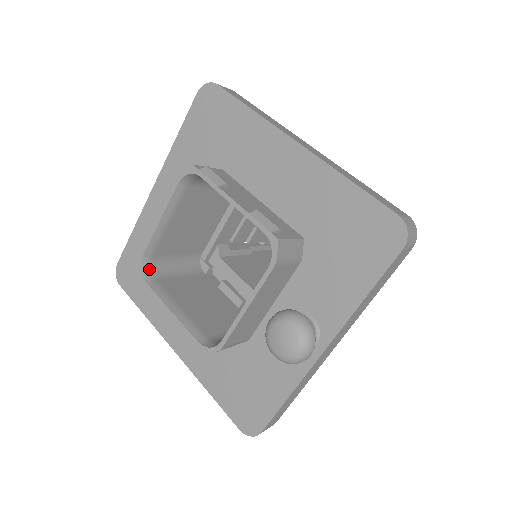
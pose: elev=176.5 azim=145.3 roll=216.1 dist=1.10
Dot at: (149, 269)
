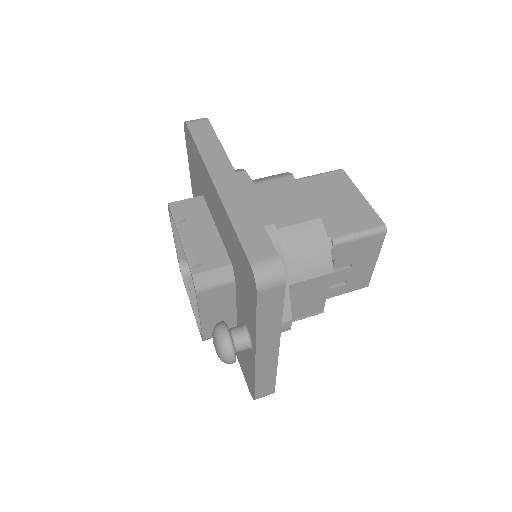
Dot at: (187, 268)
